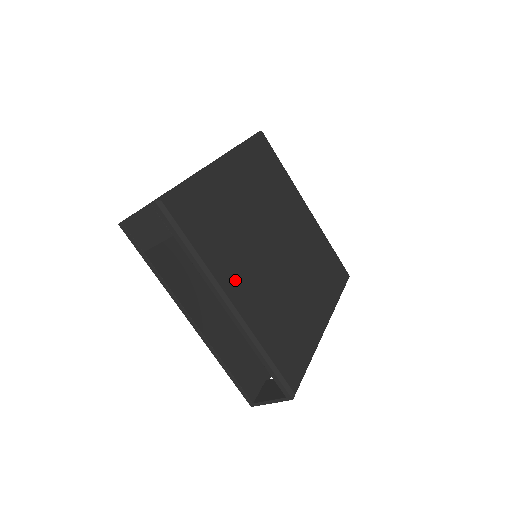
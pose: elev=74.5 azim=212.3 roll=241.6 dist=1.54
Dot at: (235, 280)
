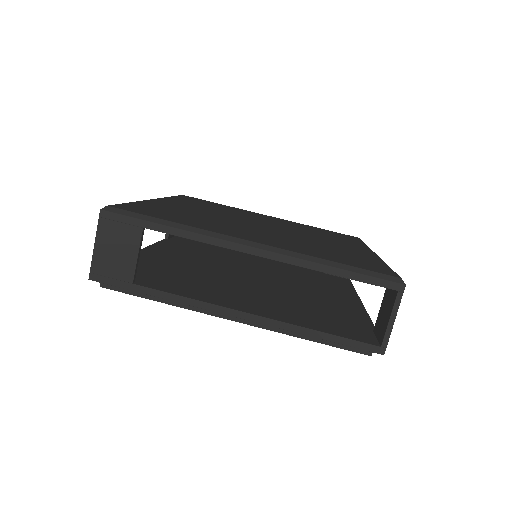
Dot at: (239, 234)
